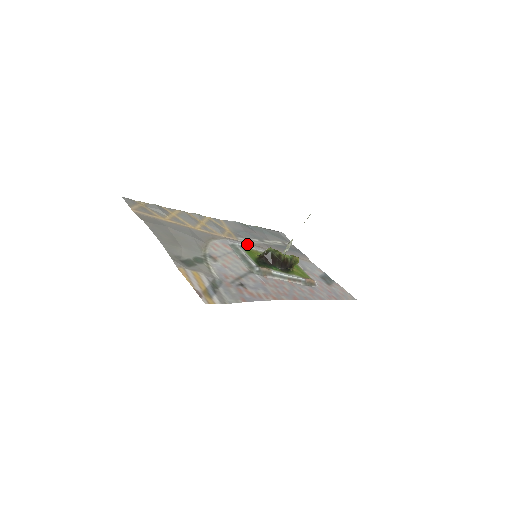
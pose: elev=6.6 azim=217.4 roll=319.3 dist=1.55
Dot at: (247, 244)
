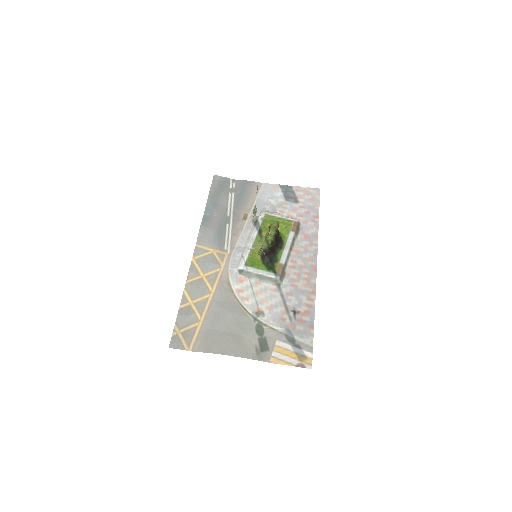
Dot at: (235, 247)
